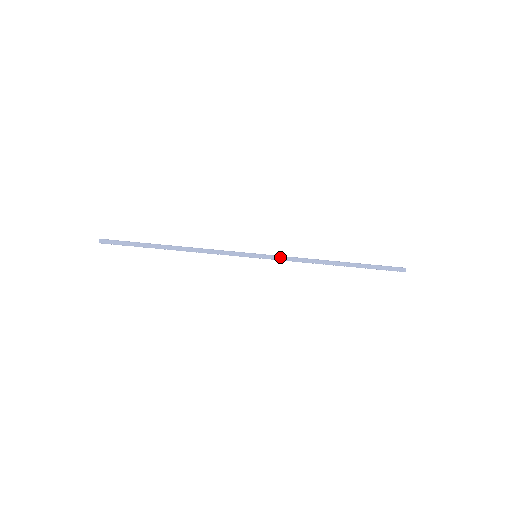
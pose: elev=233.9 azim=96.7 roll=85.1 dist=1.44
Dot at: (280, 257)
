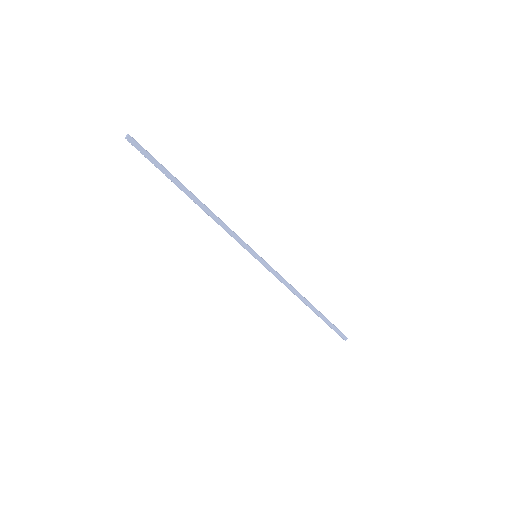
Dot at: (274, 270)
